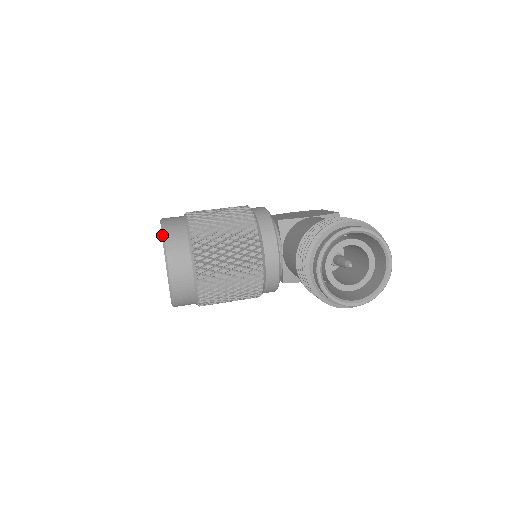
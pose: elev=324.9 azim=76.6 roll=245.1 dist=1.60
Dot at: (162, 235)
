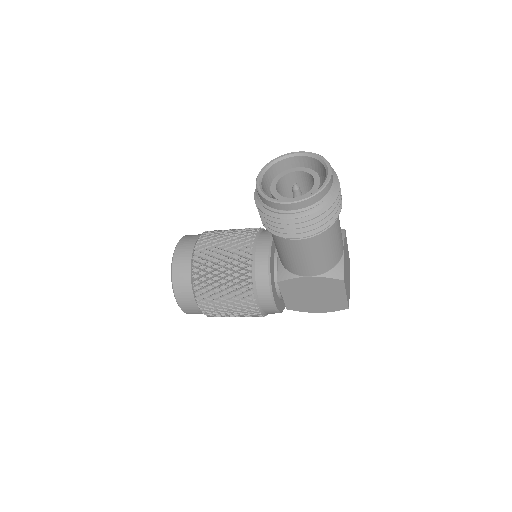
Dot at: occluded
